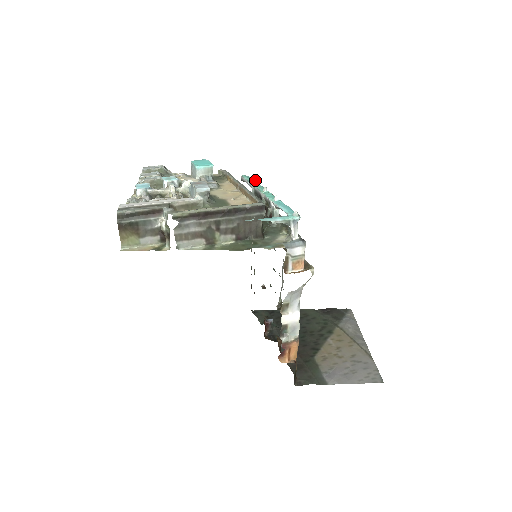
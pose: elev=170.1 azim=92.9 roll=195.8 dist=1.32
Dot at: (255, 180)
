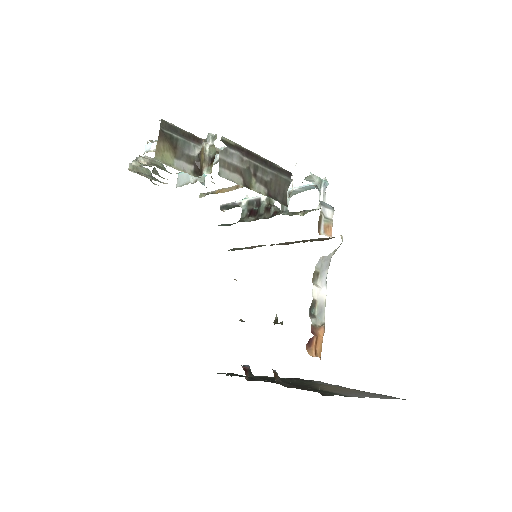
Dot at: (247, 196)
